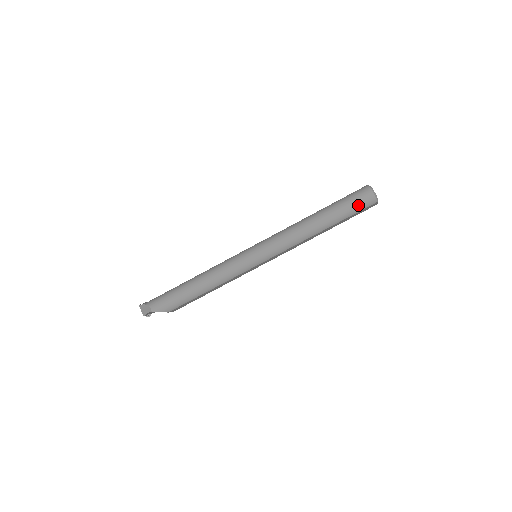
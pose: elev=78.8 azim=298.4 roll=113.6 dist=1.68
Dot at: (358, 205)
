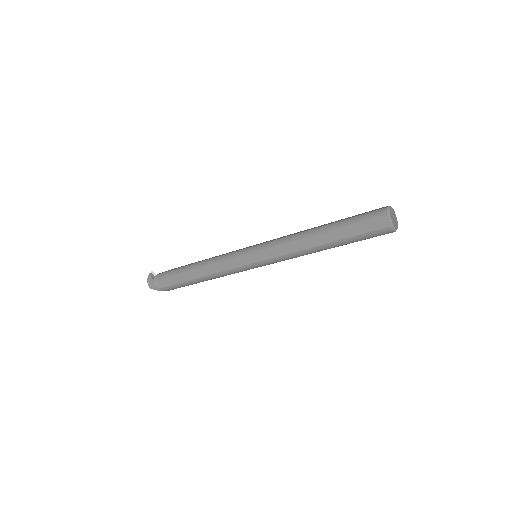
Dot at: occluded
